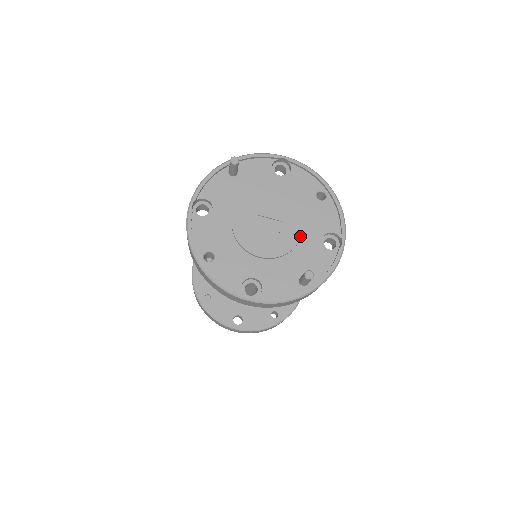
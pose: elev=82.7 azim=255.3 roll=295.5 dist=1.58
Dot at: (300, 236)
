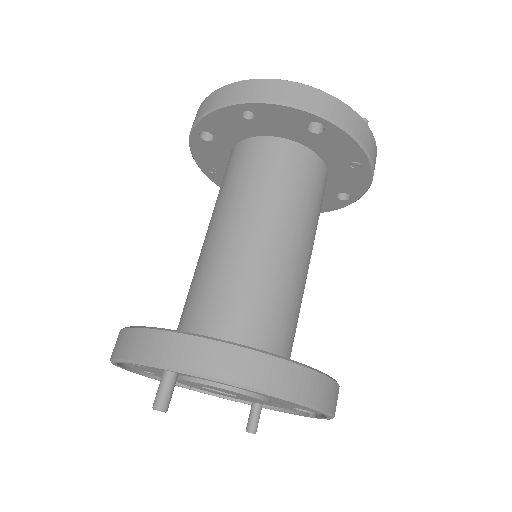
Dot at: occluded
